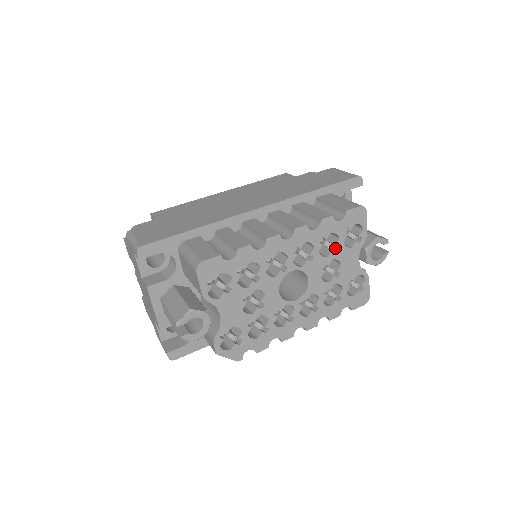
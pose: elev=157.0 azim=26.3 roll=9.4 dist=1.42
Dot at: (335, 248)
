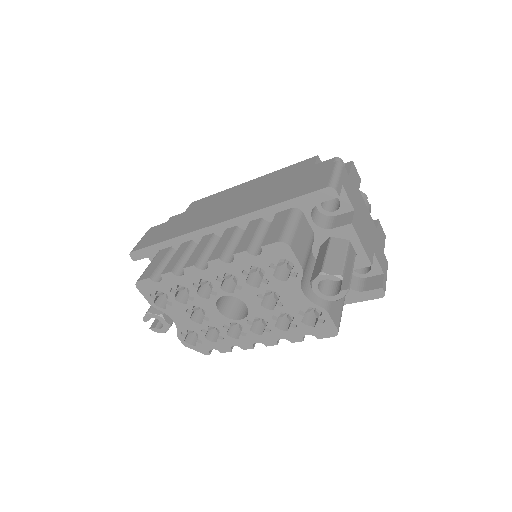
Dot at: (269, 279)
